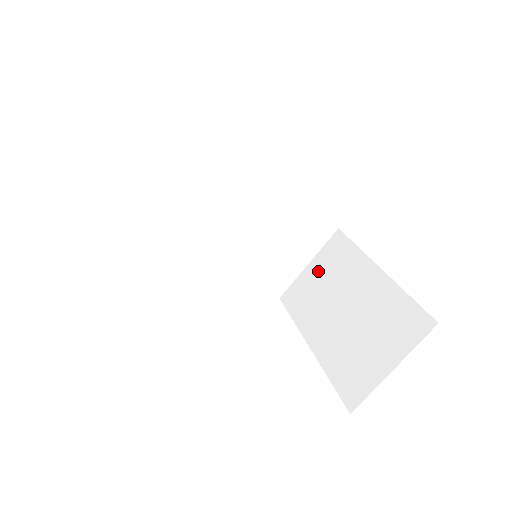
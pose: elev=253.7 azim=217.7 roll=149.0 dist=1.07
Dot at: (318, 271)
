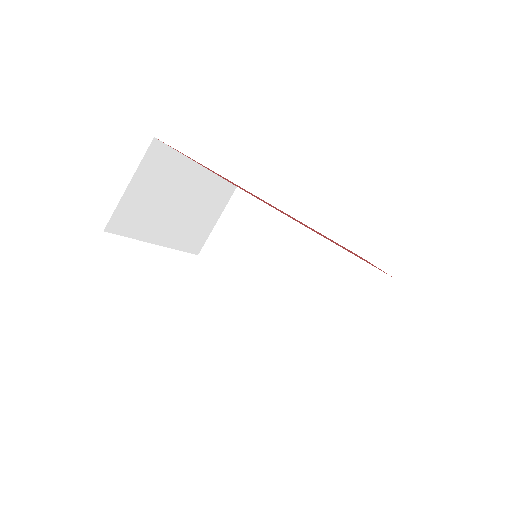
Dot at: occluded
